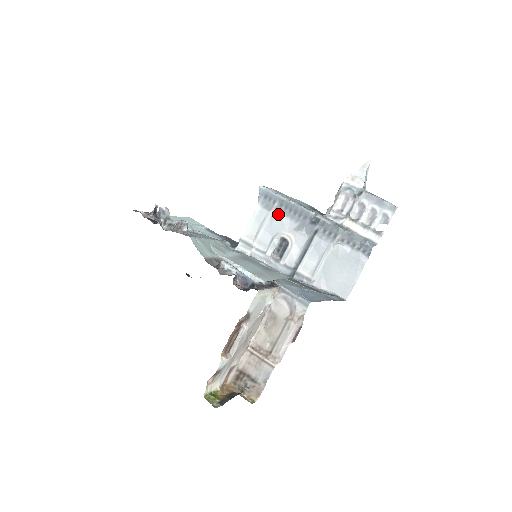
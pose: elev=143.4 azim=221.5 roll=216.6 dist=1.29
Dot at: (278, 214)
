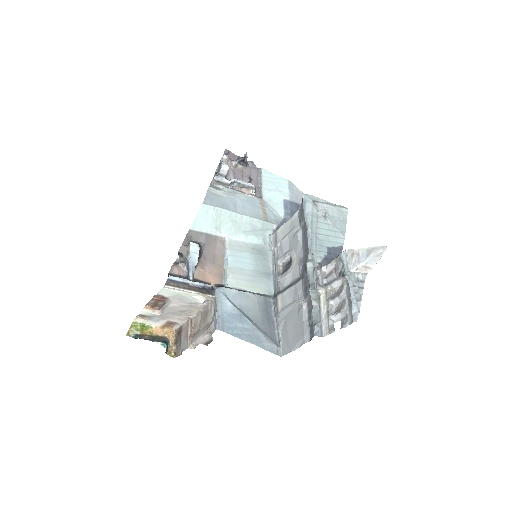
Dot at: (299, 233)
